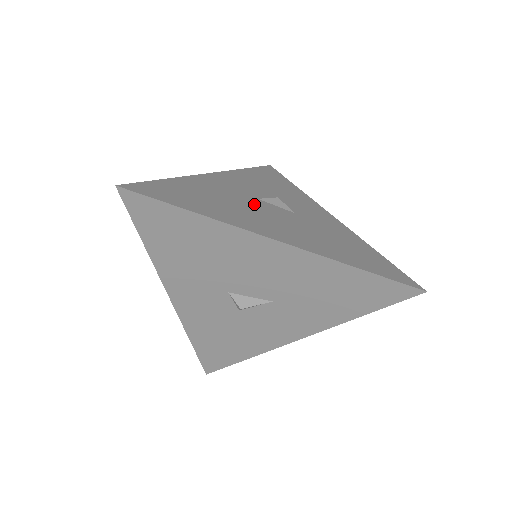
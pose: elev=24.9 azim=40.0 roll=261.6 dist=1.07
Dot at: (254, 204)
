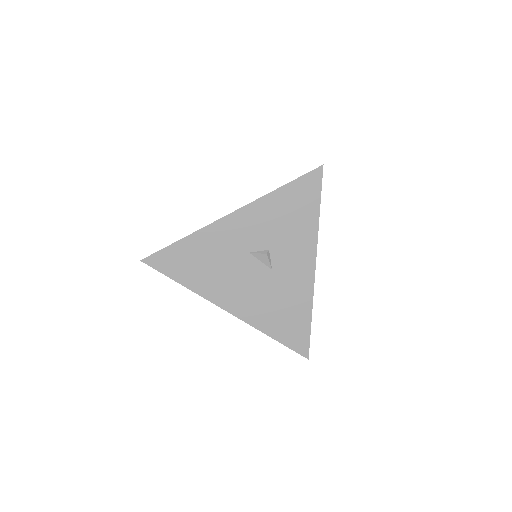
Dot at: (239, 263)
